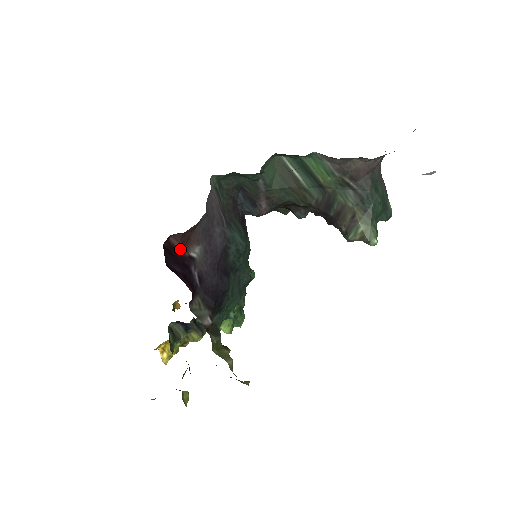
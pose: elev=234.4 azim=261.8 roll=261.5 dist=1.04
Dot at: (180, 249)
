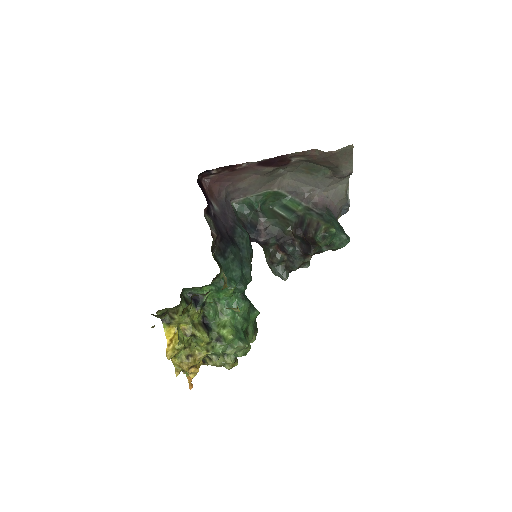
Dot at: (206, 192)
